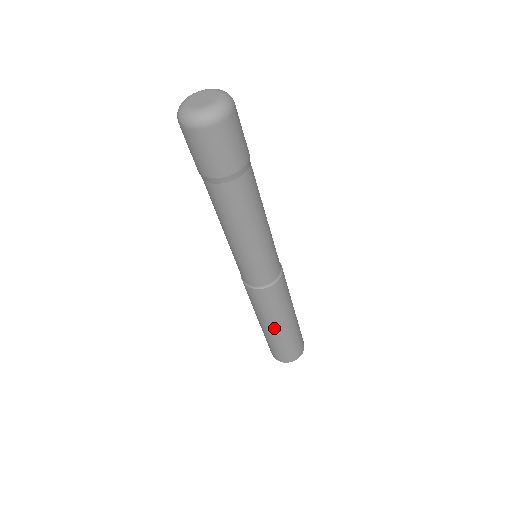
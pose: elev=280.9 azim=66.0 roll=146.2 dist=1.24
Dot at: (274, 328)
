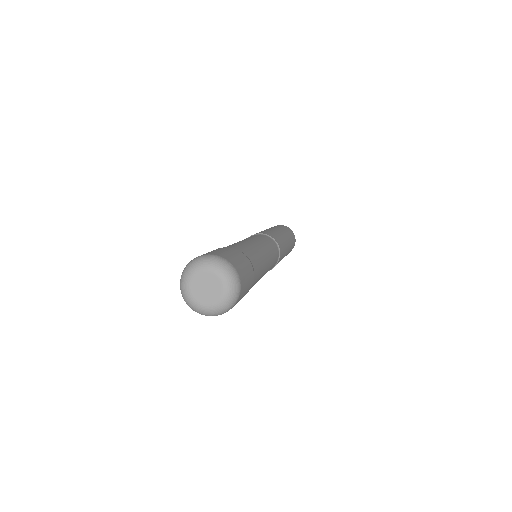
Dot at: occluded
